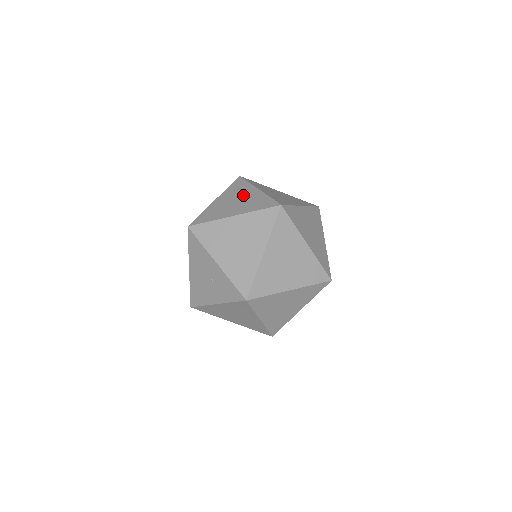
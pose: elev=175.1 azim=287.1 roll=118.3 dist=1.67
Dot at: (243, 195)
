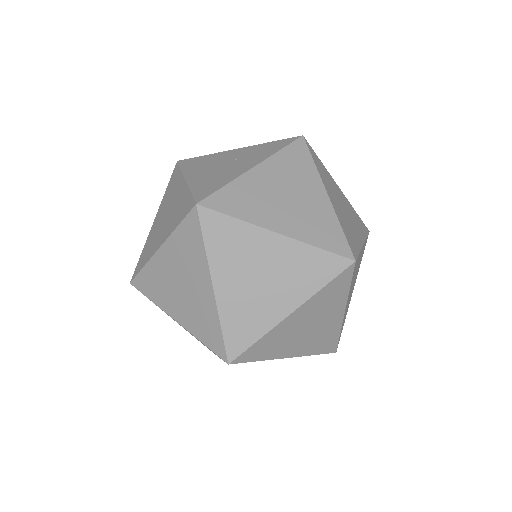
Dot at: occluded
